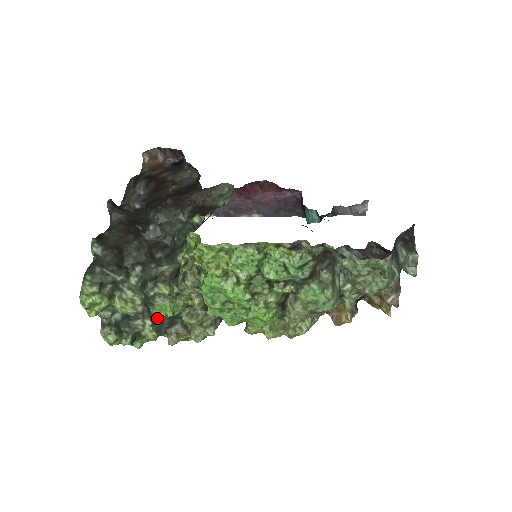
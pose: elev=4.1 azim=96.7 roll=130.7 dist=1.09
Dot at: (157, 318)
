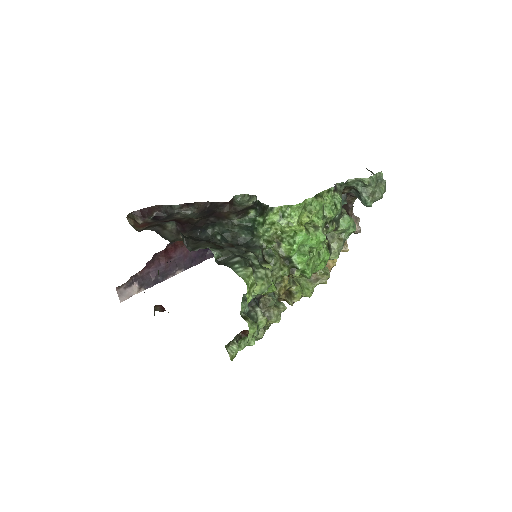
Dot at: (258, 306)
